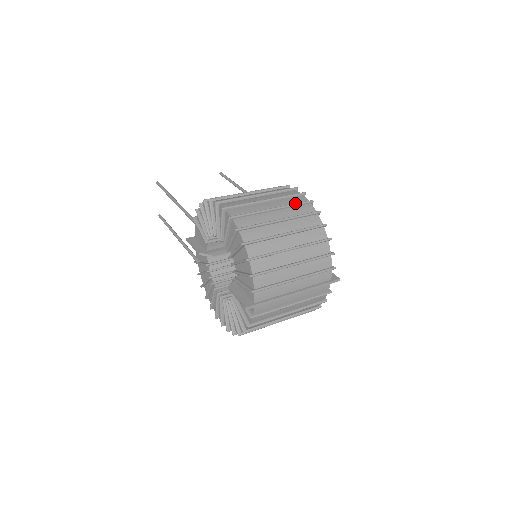
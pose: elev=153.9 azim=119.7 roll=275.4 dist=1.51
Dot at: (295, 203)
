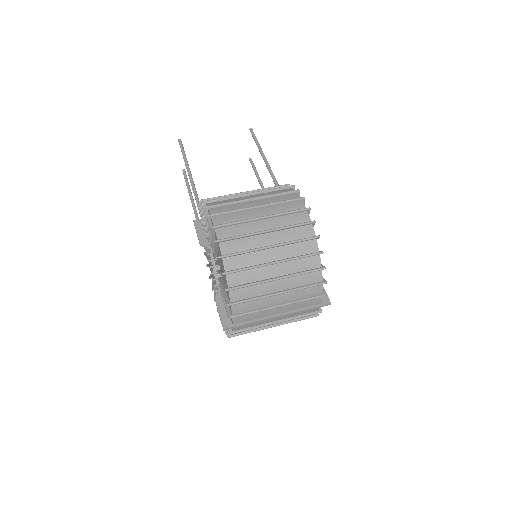
Dot at: (293, 224)
